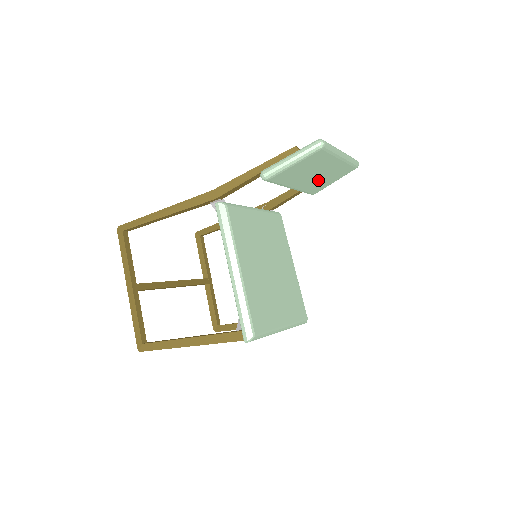
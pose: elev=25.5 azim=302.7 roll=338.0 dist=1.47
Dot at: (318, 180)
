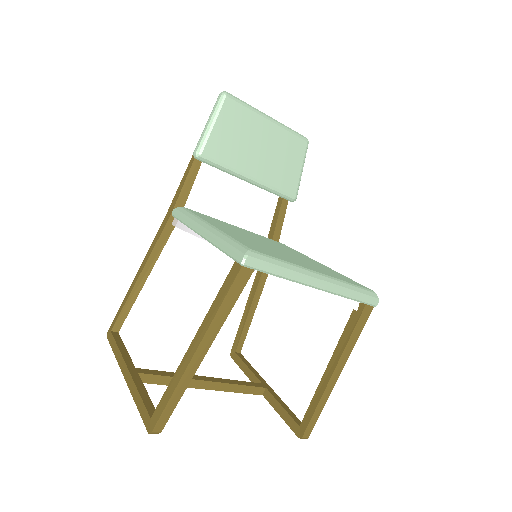
Dot at: (274, 163)
